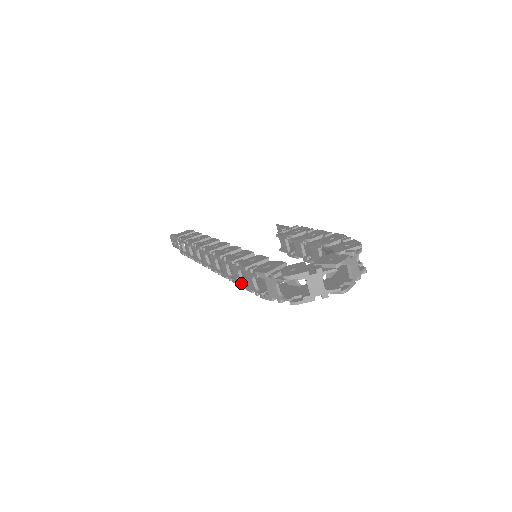
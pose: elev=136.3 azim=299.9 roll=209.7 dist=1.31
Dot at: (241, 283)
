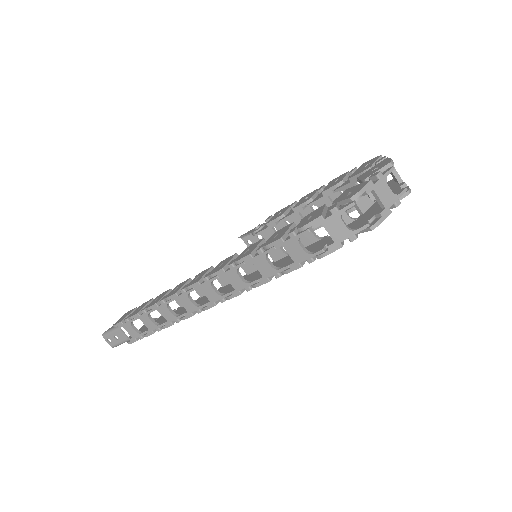
Dot at: (276, 271)
